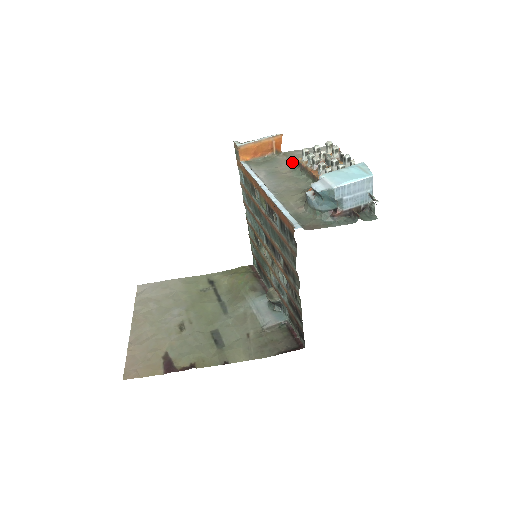
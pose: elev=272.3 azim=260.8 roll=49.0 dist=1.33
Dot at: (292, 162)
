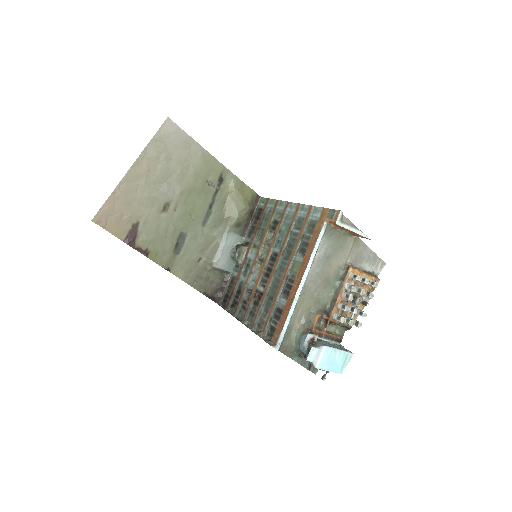
Dot at: (348, 257)
